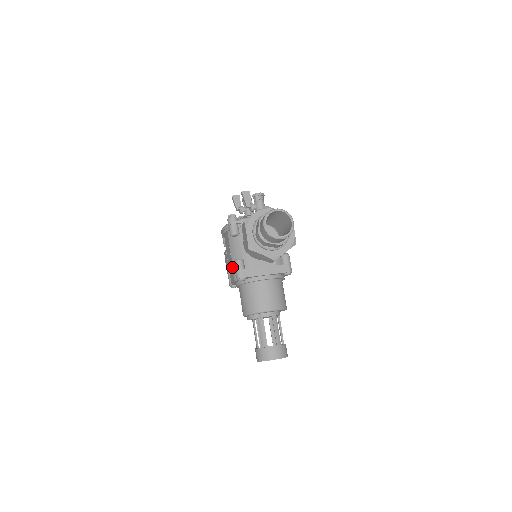
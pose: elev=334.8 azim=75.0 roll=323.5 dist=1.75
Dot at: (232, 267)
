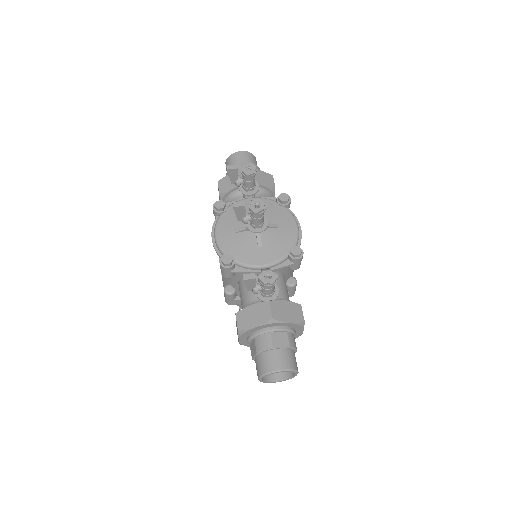
Dot at: occluded
